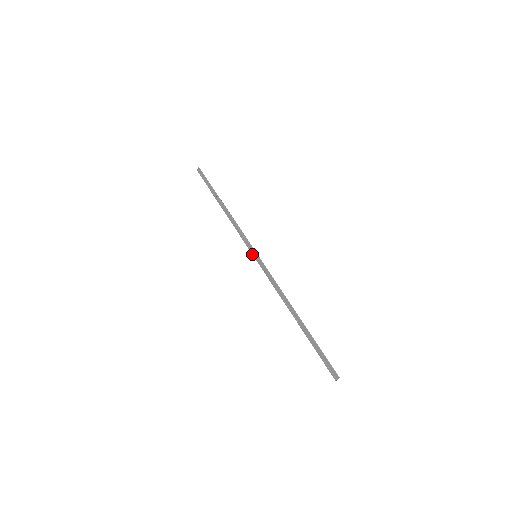
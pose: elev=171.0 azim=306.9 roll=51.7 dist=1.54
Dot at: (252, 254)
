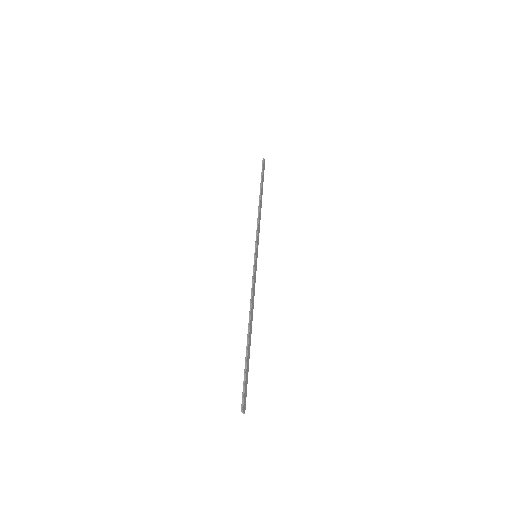
Dot at: (256, 254)
